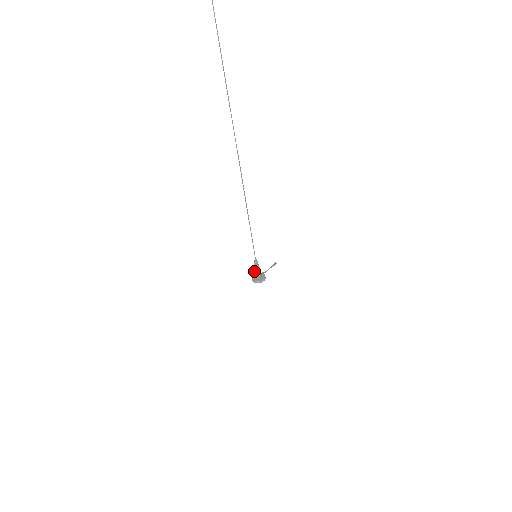
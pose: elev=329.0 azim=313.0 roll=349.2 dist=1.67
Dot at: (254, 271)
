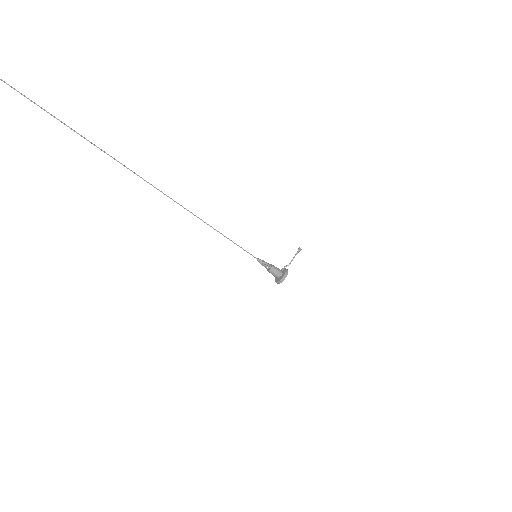
Dot at: occluded
